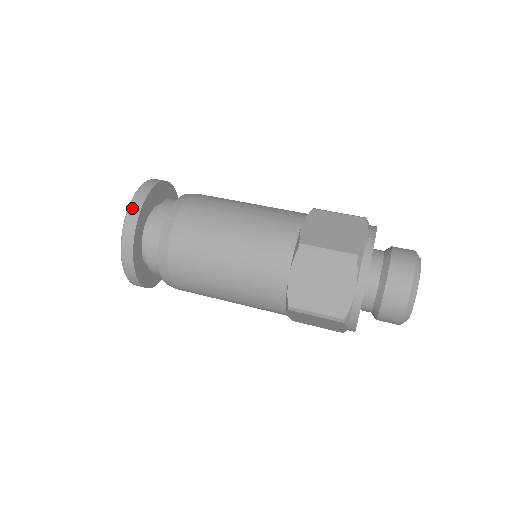
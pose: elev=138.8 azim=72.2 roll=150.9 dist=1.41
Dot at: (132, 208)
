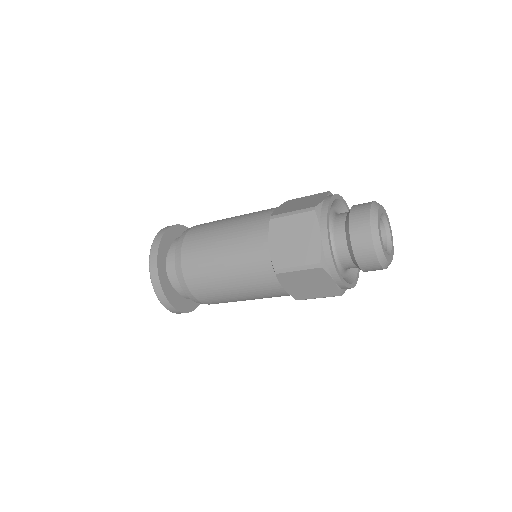
Dot at: (155, 242)
